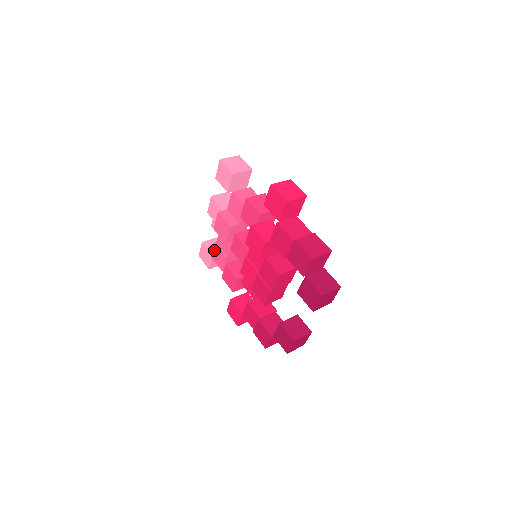
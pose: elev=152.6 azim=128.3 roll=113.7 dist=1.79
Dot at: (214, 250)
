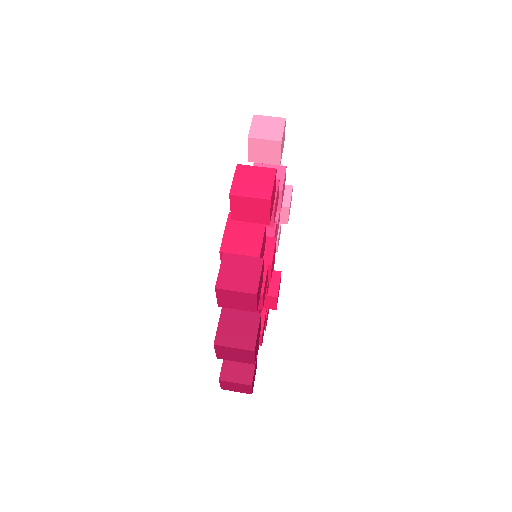
Dot at: occluded
